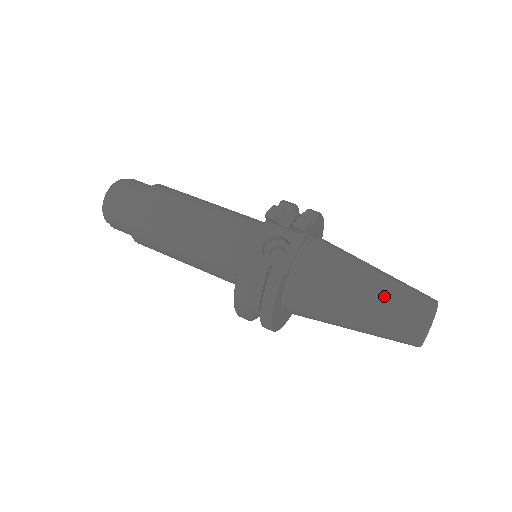
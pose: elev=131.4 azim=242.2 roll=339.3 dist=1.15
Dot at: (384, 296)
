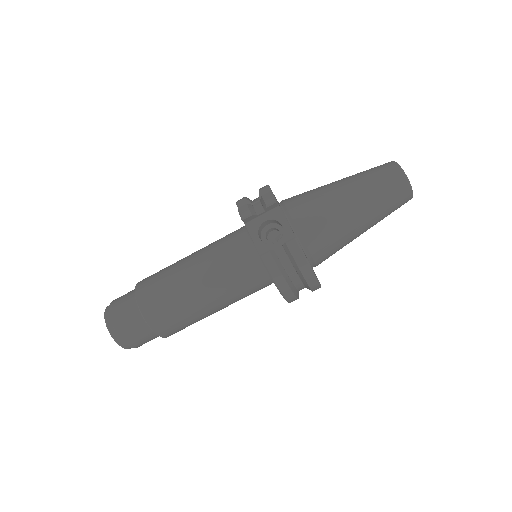
Dot at: (364, 189)
